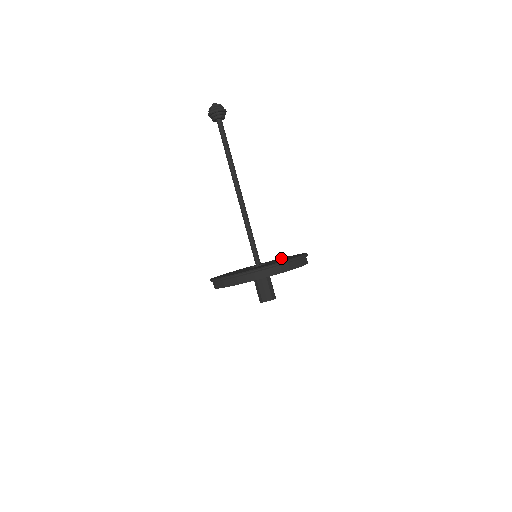
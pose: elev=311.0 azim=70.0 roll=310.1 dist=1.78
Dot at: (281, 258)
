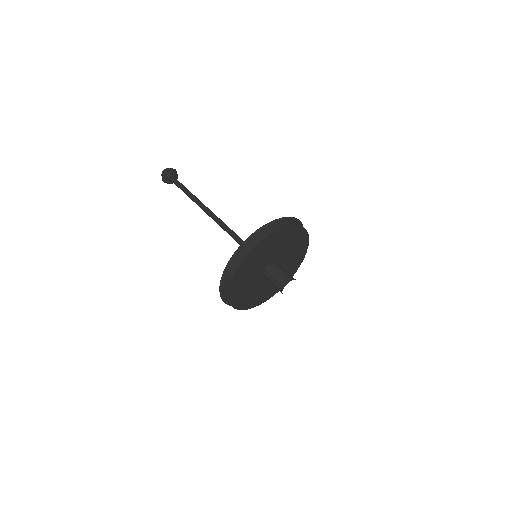
Dot at: occluded
